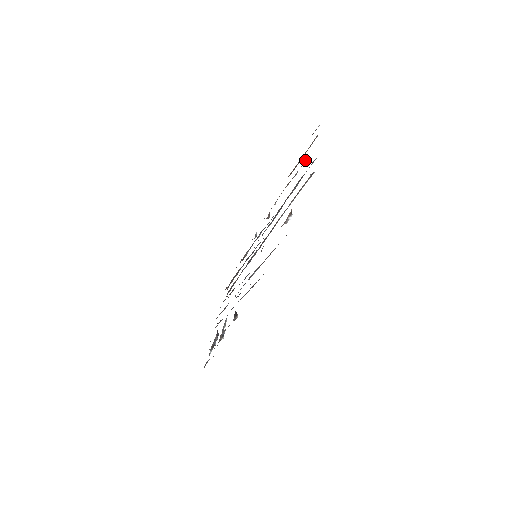
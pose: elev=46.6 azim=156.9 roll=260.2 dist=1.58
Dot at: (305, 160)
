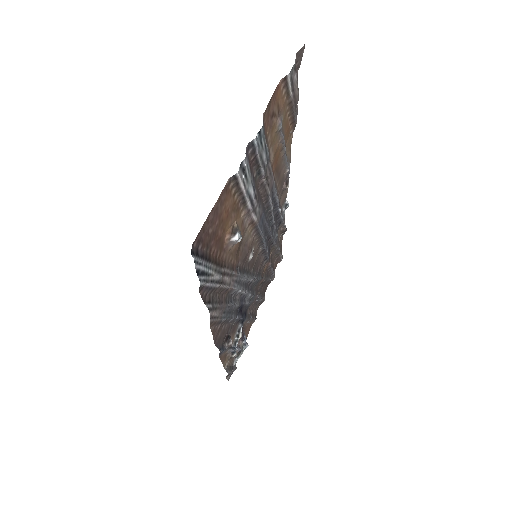
Dot at: (279, 120)
